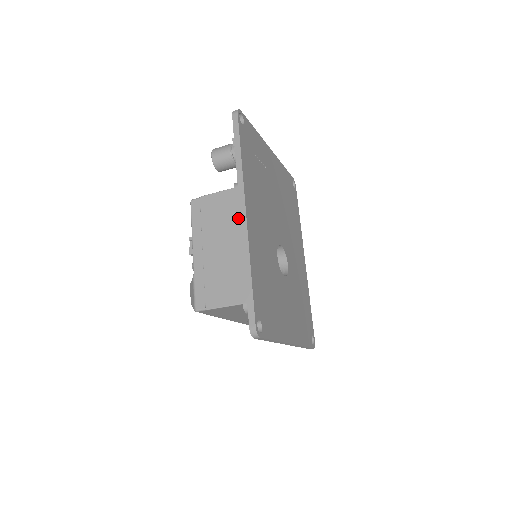
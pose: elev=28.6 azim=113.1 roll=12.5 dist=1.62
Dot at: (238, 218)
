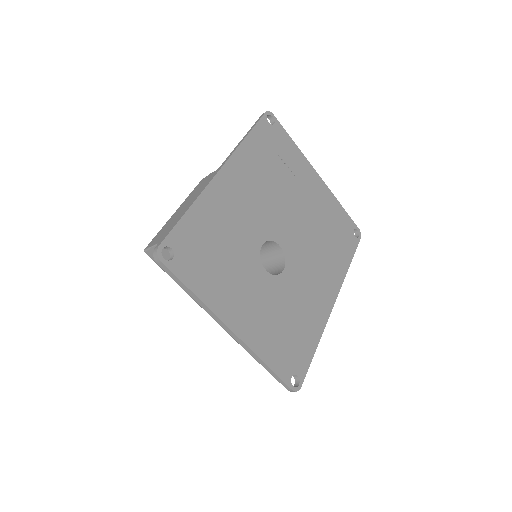
Dot at: occluded
